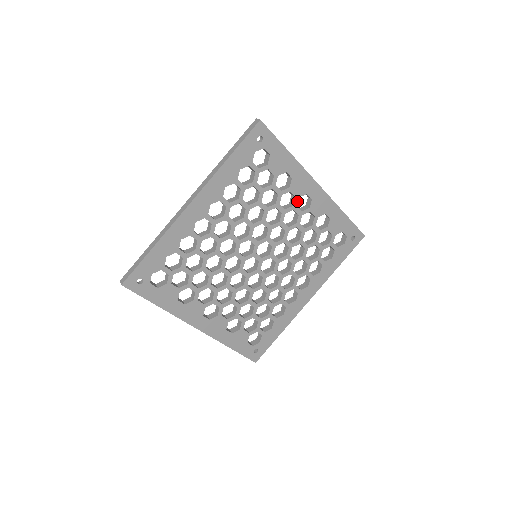
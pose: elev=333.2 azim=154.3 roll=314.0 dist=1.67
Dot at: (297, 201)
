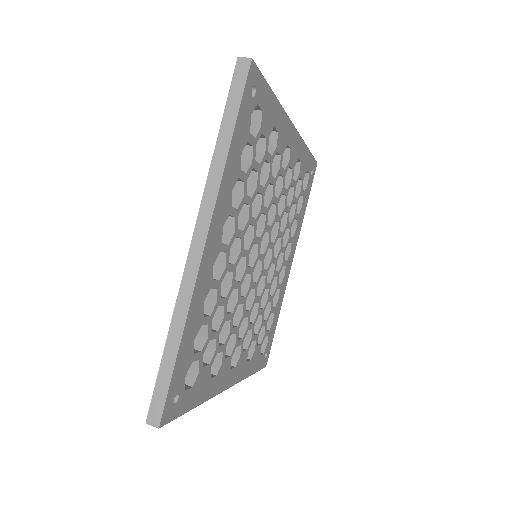
Dot at: (282, 160)
